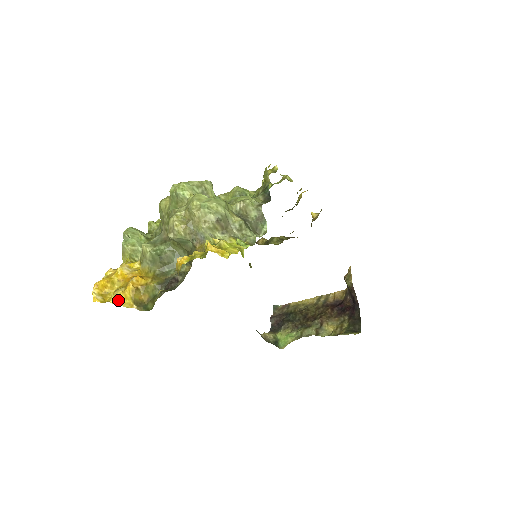
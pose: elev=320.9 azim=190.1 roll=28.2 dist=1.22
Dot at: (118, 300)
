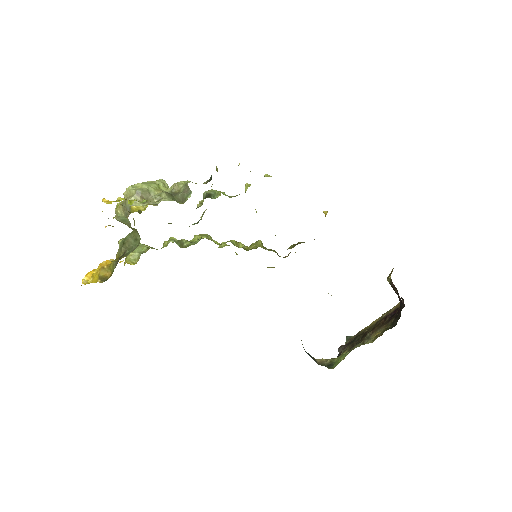
Dot at: (92, 279)
